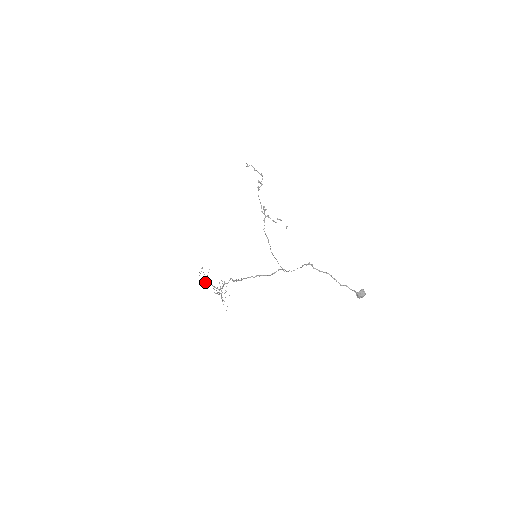
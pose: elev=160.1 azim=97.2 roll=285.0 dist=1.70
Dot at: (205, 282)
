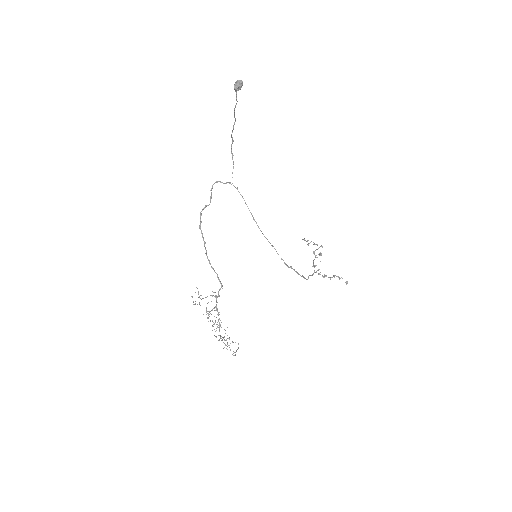
Dot at: occluded
